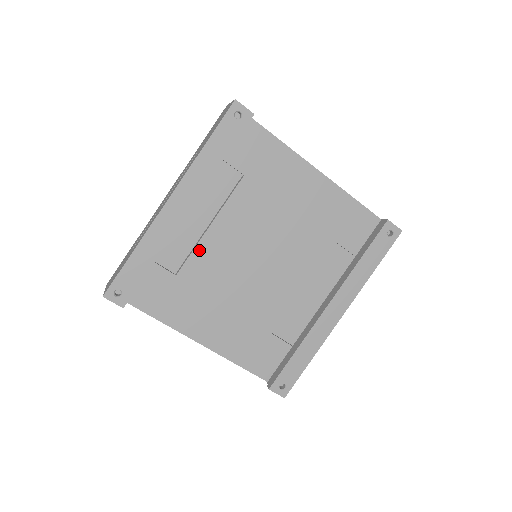
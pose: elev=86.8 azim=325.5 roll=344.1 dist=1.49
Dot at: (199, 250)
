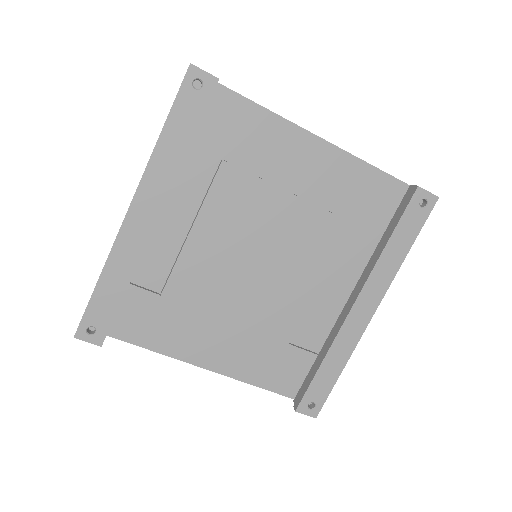
Dot at: (183, 261)
